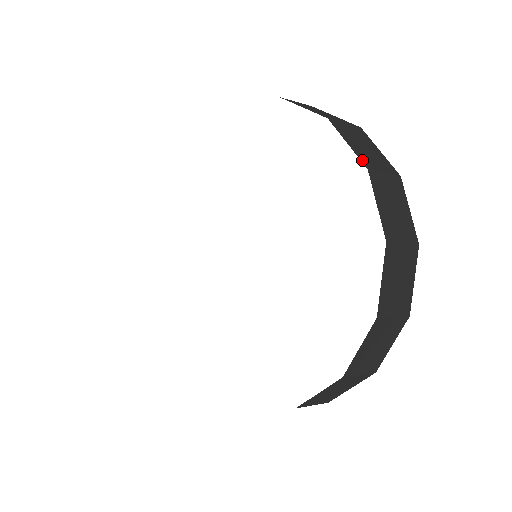
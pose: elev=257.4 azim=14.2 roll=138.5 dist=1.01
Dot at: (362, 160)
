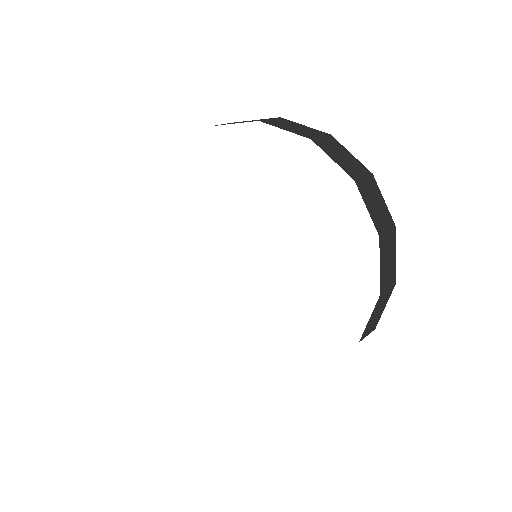
Dot at: occluded
